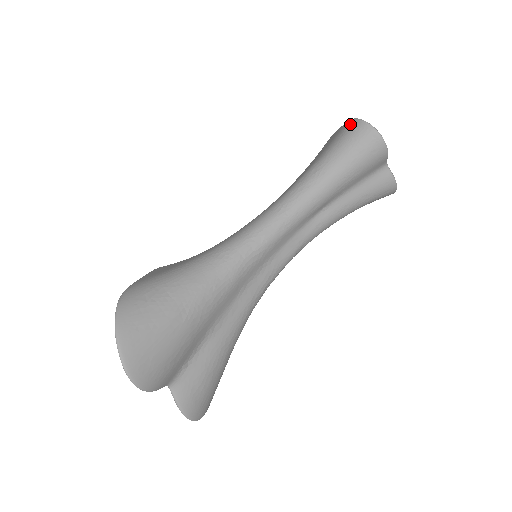
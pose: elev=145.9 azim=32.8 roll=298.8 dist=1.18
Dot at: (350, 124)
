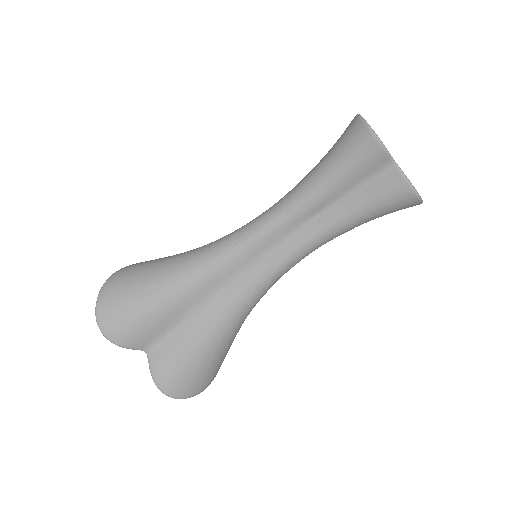
Dot at: (351, 121)
